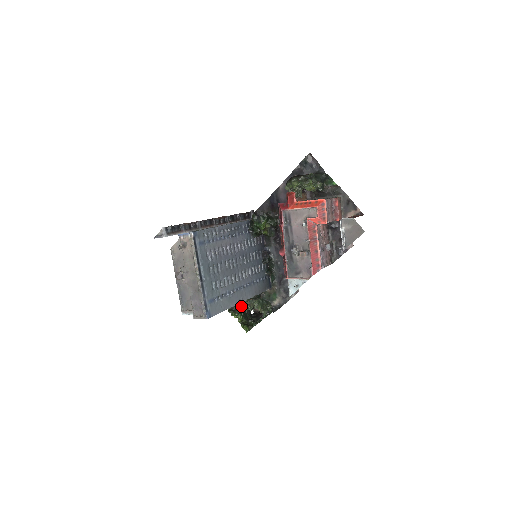
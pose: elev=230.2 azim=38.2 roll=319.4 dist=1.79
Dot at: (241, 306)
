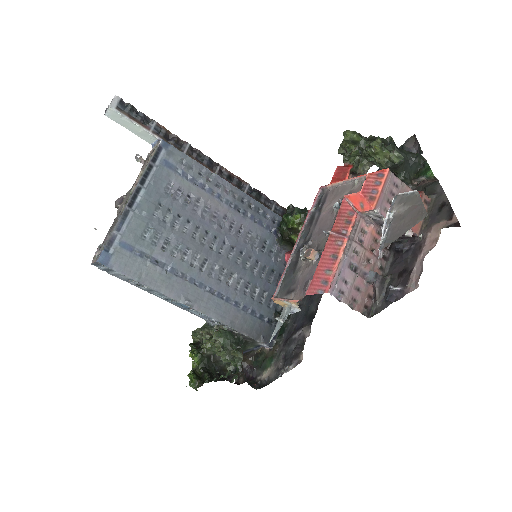
Dot at: occluded
